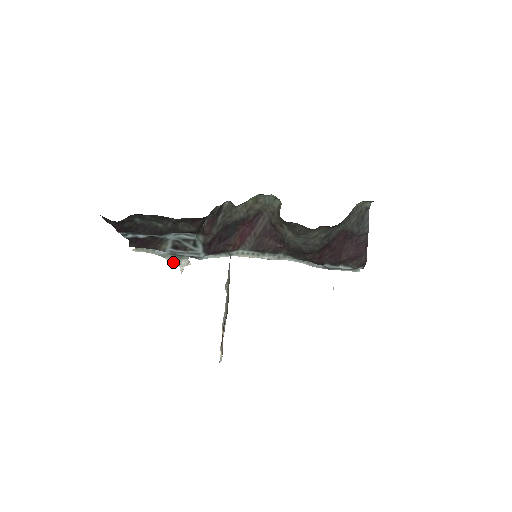
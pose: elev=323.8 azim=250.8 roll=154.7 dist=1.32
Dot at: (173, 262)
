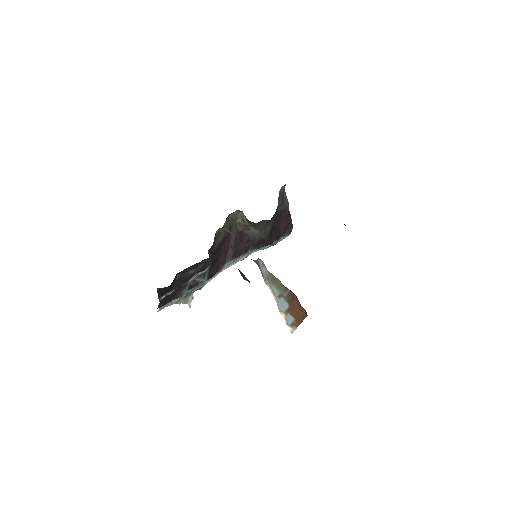
Dot at: occluded
